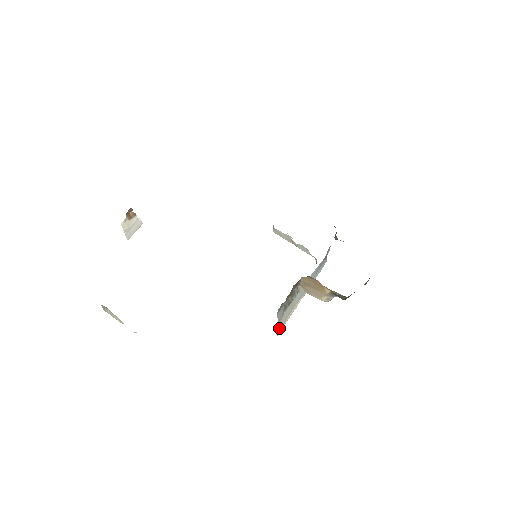
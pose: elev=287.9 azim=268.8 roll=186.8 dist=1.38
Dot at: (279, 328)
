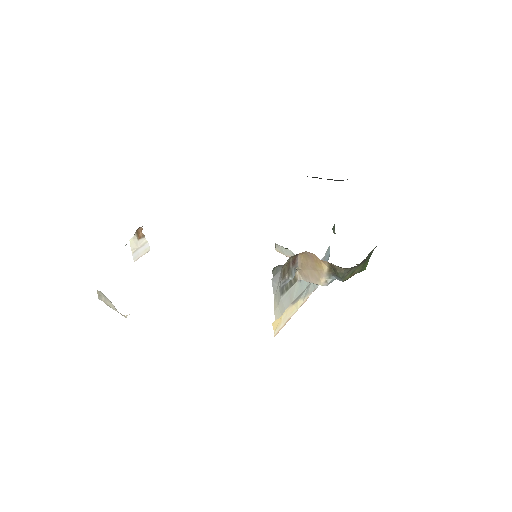
Dot at: (276, 317)
